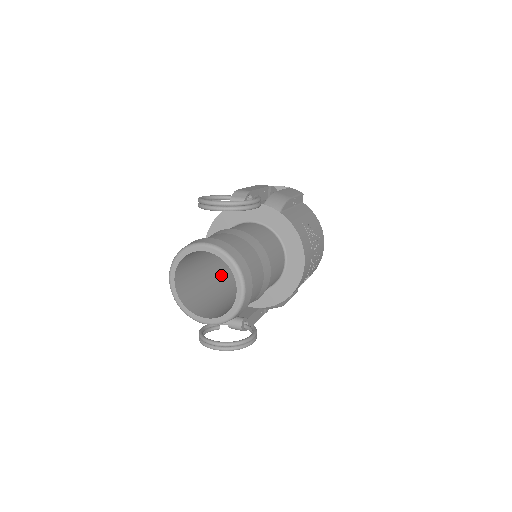
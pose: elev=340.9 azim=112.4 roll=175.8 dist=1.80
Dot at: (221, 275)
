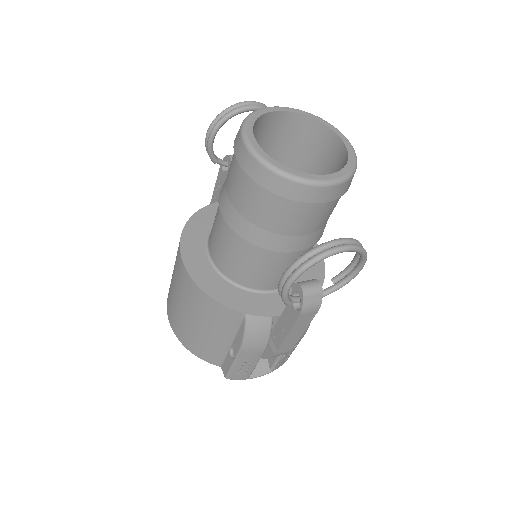
Dot at: occluded
